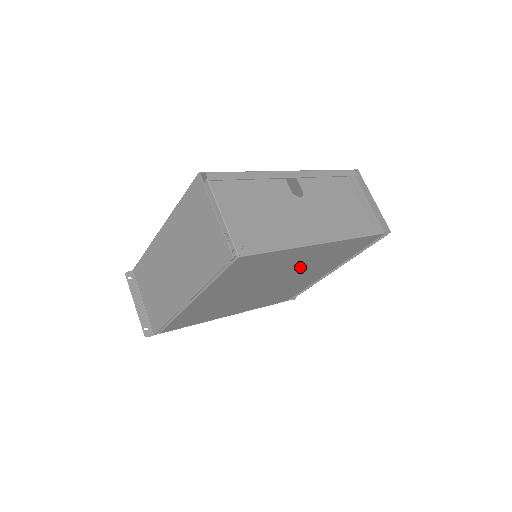
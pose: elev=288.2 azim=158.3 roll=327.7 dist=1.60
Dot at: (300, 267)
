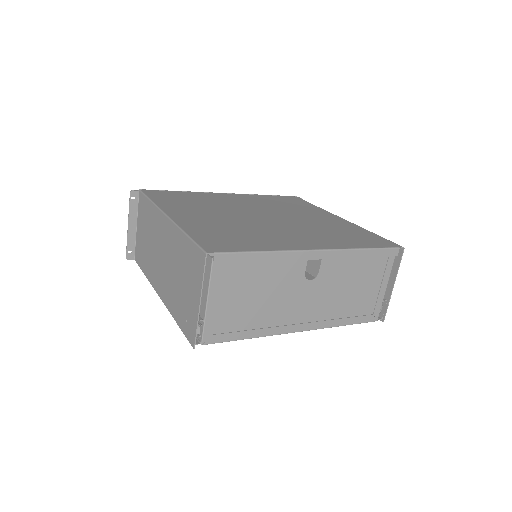
Dot at: occluded
